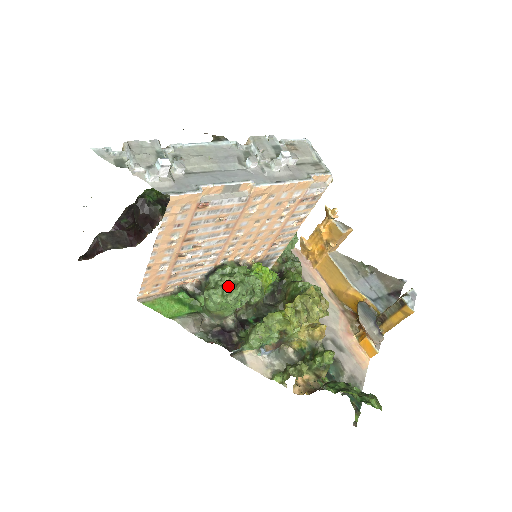
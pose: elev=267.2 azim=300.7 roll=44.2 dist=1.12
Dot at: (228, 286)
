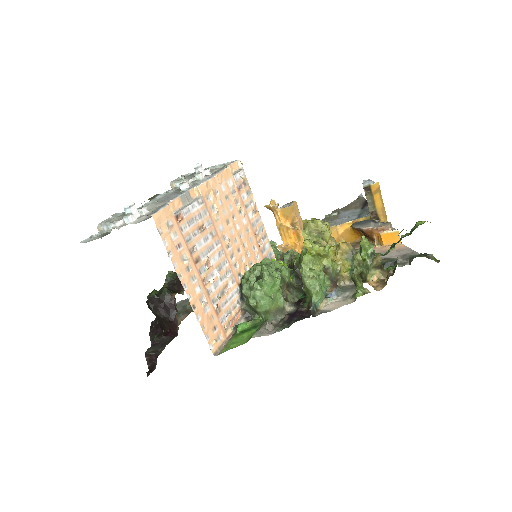
Dot at: (258, 278)
